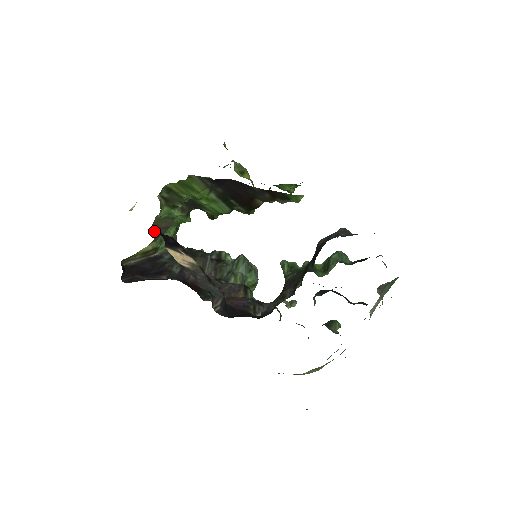
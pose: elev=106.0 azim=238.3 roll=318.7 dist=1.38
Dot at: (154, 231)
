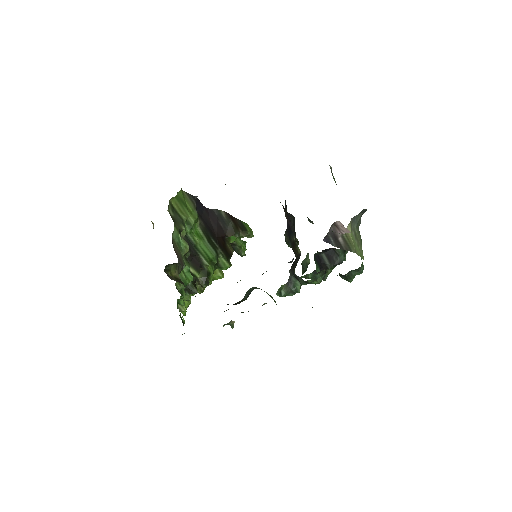
Dot at: (175, 251)
